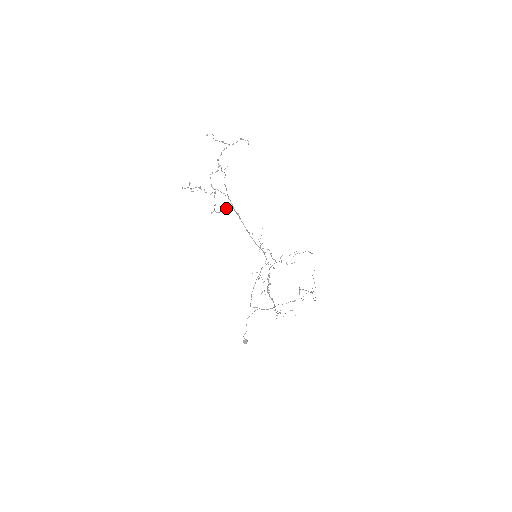
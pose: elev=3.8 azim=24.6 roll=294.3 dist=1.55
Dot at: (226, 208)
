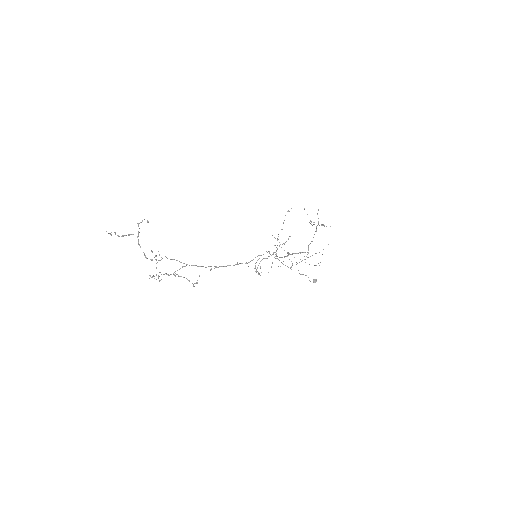
Dot at: occluded
